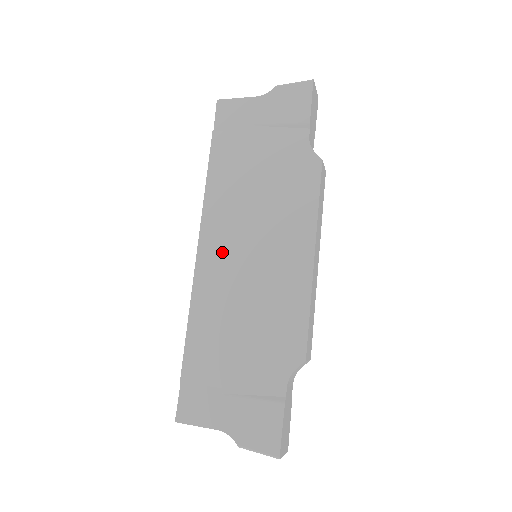
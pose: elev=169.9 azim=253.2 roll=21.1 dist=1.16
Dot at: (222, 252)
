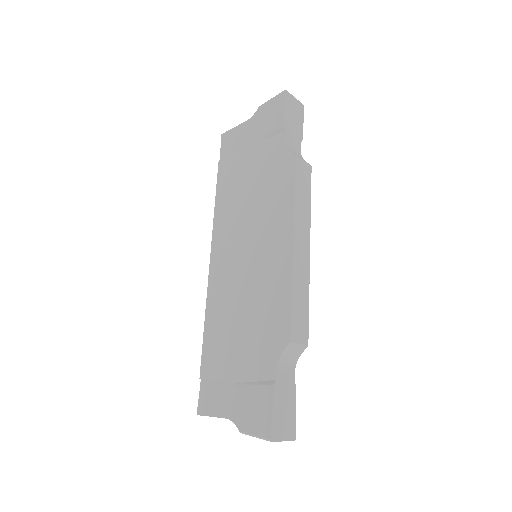
Dot at: (226, 258)
